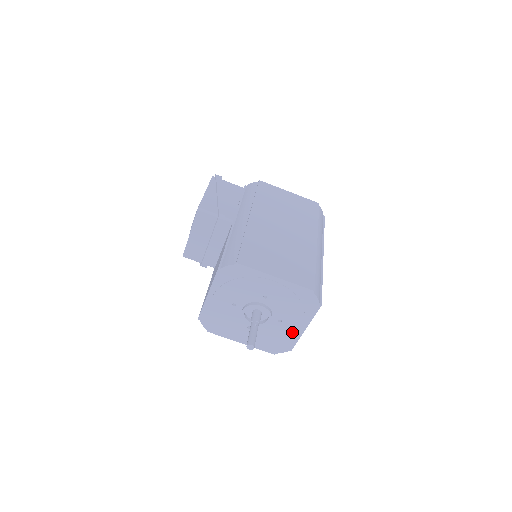
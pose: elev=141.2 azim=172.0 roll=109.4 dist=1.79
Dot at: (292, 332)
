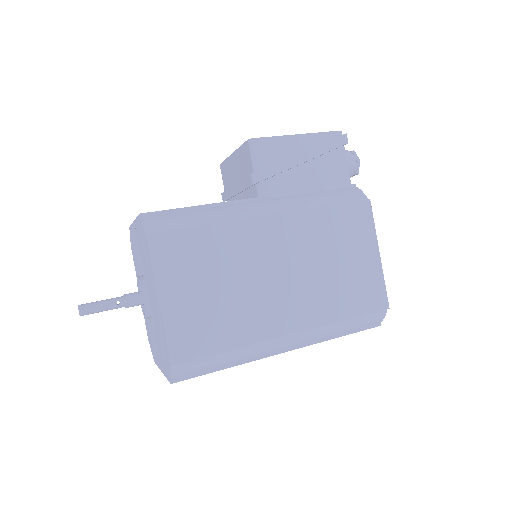
Dot at: (156, 354)
